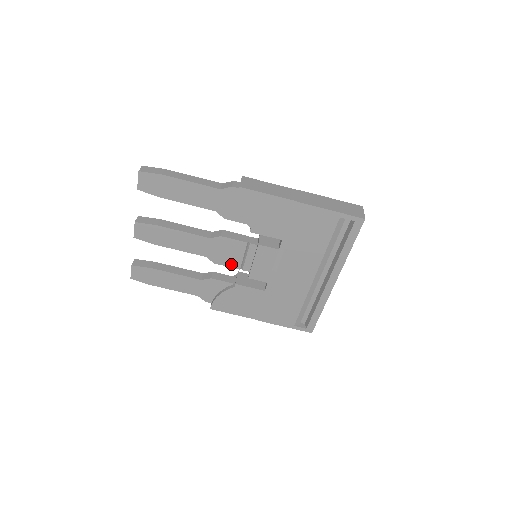
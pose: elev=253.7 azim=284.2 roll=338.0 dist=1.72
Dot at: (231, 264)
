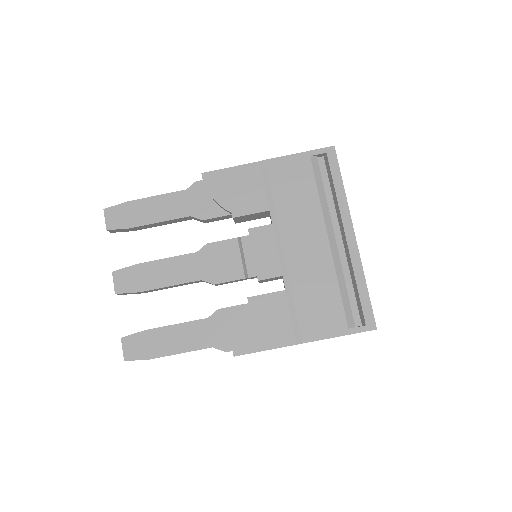
Dot at: (232, 276)
